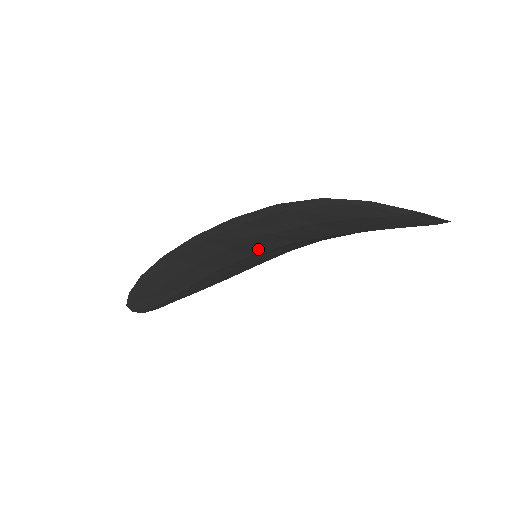
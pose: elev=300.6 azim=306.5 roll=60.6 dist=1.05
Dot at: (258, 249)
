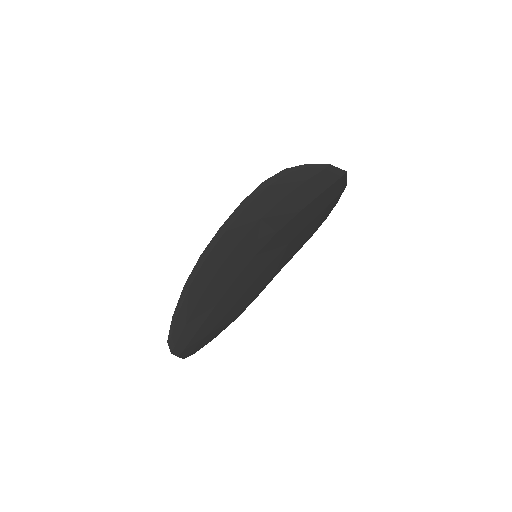
Dot at: (257, 246)
